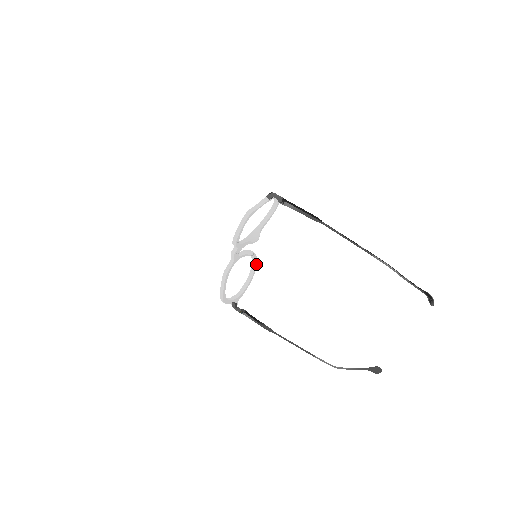
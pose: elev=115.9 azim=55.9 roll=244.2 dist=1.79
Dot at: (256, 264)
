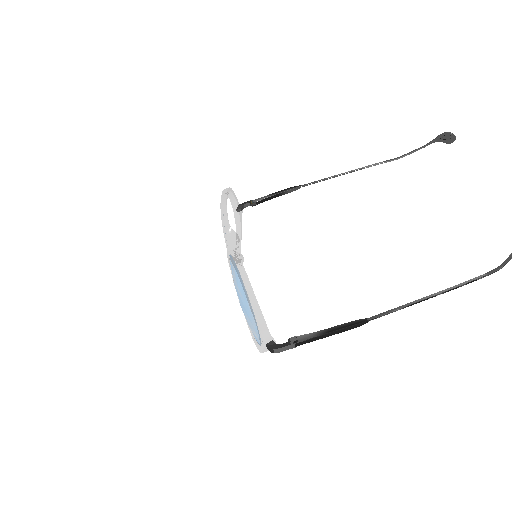
Dot at: (226, 195)
